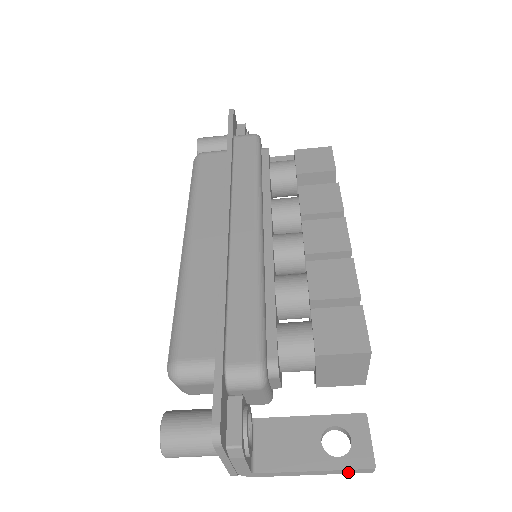
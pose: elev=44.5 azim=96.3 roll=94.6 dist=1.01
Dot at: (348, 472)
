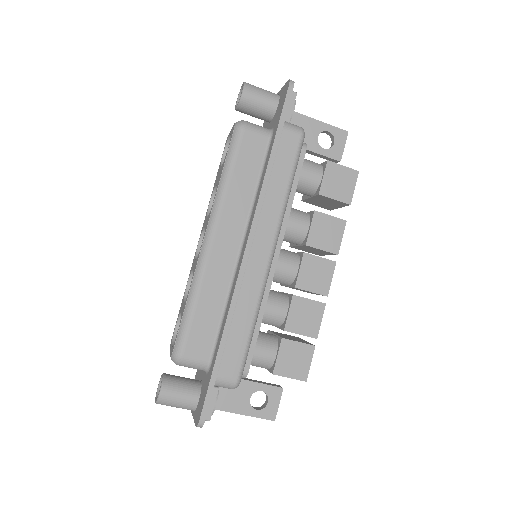
Dot at: (258, 416)
